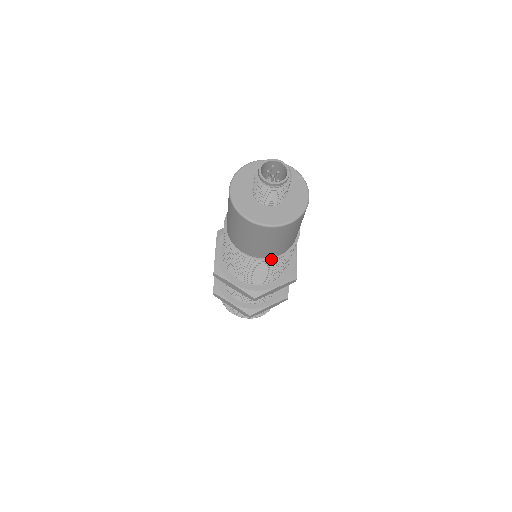
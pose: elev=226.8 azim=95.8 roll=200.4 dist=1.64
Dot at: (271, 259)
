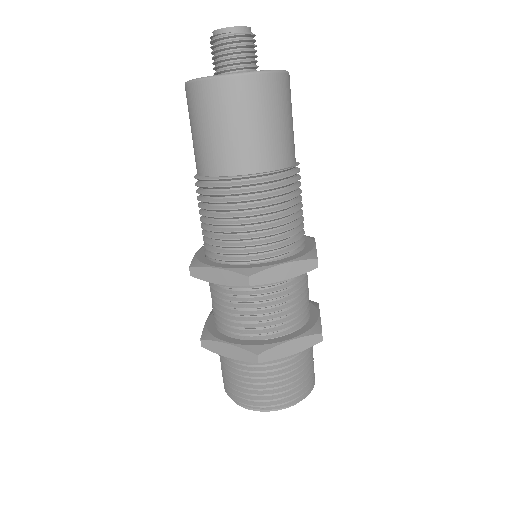
Dot at: (255, 174)
